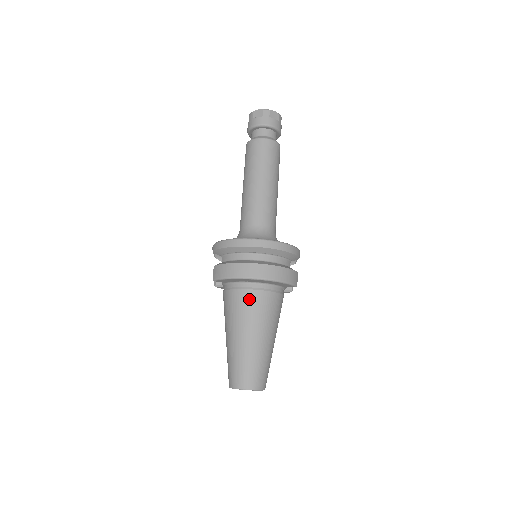
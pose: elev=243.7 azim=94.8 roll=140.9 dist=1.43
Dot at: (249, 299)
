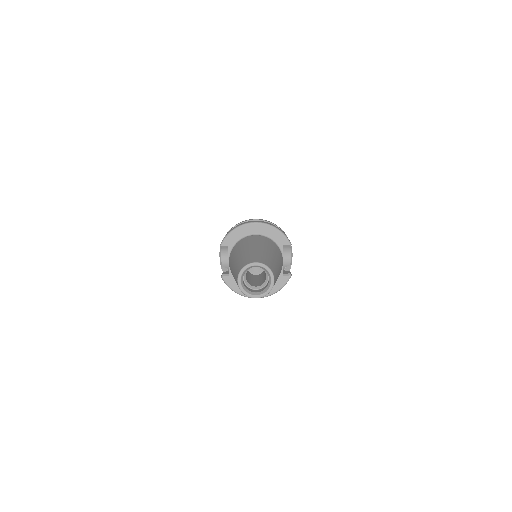
Dot at: (251, 238)
